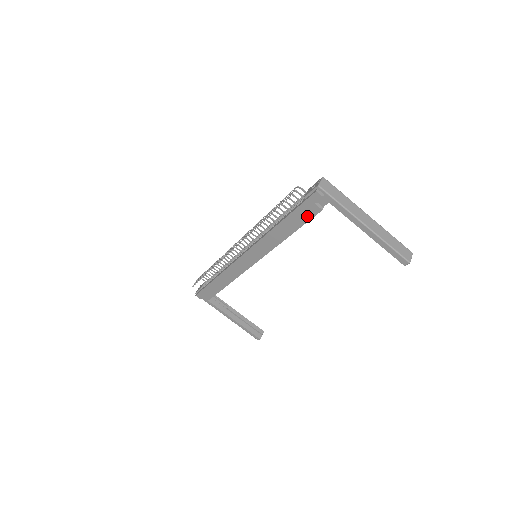
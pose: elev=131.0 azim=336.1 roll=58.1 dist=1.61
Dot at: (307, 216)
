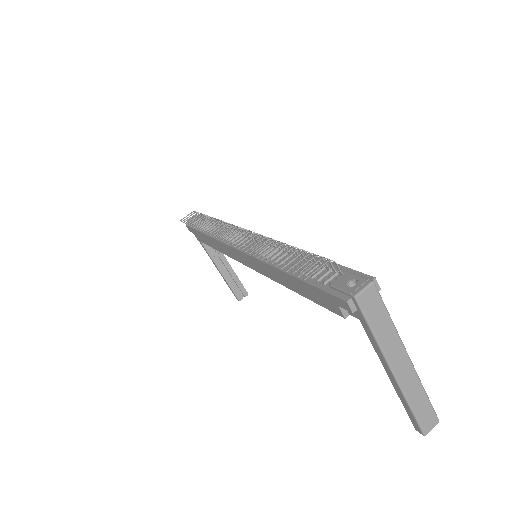
Dot at: (323, 302)
